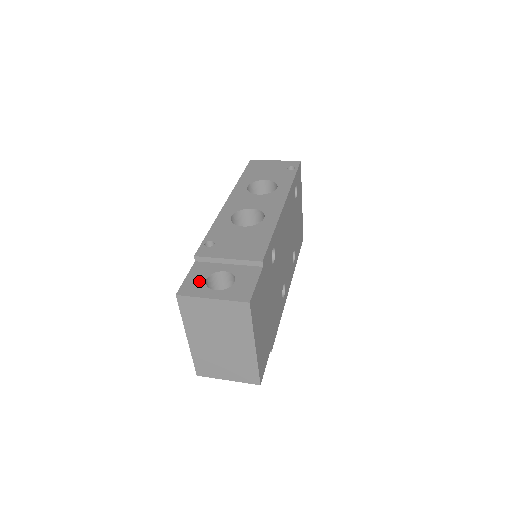
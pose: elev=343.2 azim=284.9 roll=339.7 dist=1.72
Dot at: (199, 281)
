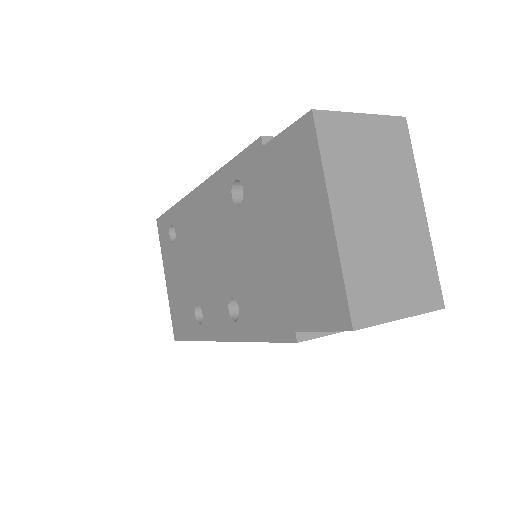
Dot at: occluded
